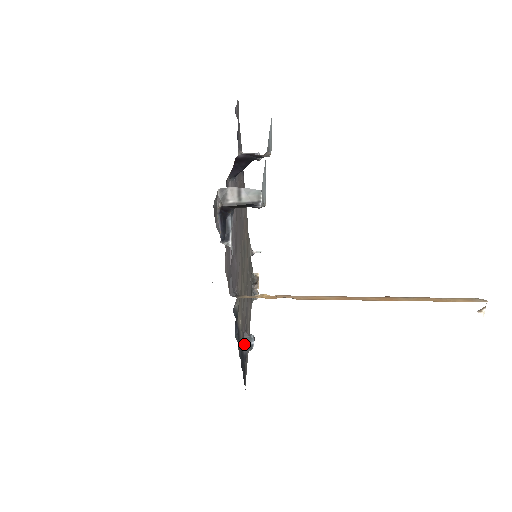
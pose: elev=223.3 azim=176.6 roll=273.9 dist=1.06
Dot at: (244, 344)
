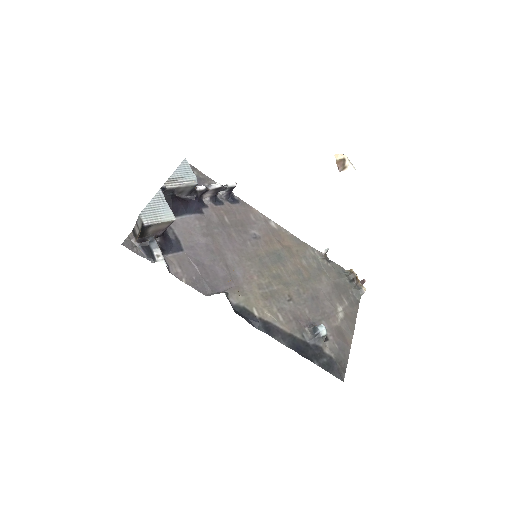
Dot at: (310, 336)
